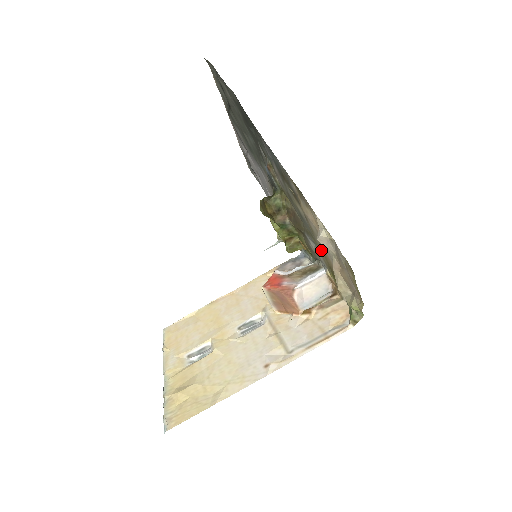
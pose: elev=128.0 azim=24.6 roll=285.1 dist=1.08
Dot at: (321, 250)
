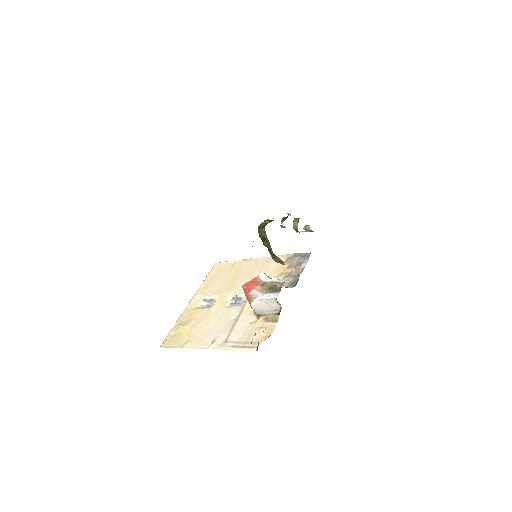
Dot at: occluded
